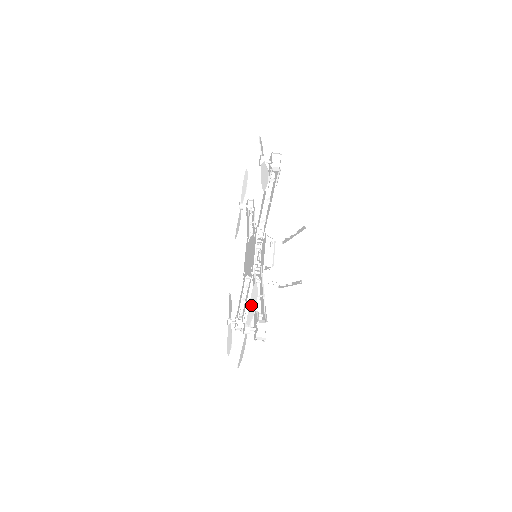
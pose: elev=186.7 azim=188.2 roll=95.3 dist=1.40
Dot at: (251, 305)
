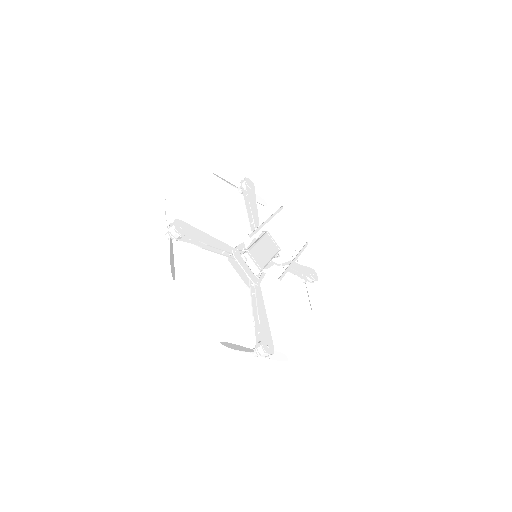
Dot at: (237, 348)
